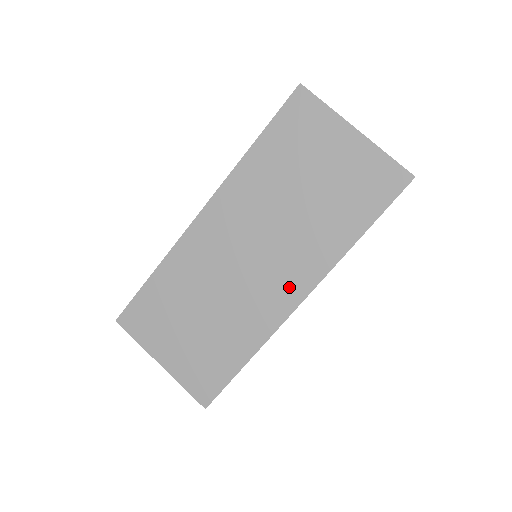
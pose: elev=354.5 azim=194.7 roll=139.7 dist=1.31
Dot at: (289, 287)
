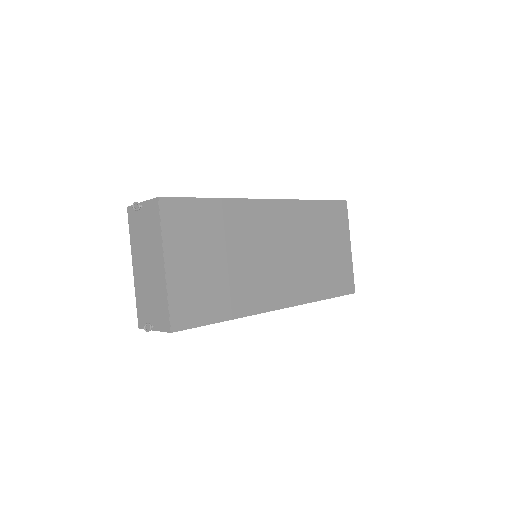
Dot at: (281, 293)
